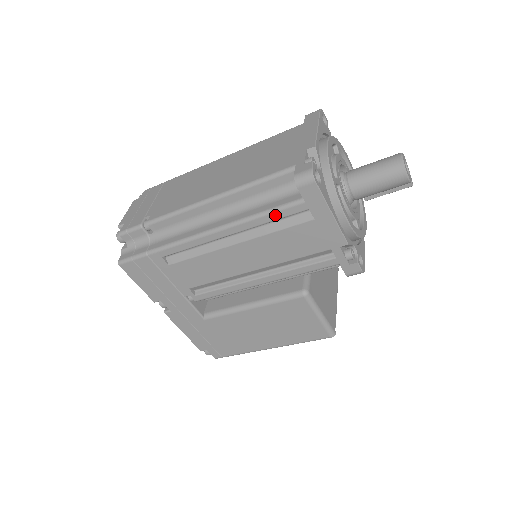
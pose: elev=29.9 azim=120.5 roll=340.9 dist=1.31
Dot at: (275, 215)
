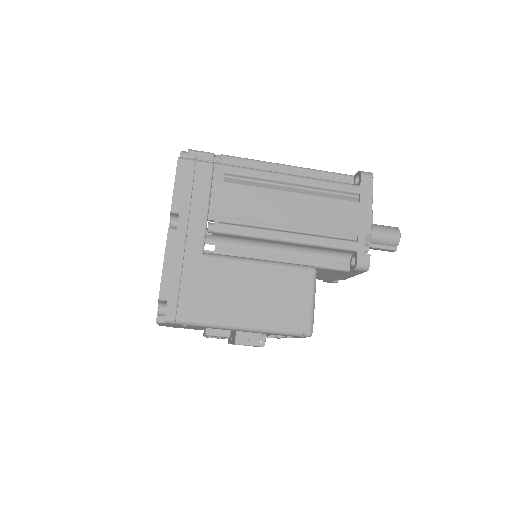
Dot at: (336, 185)
